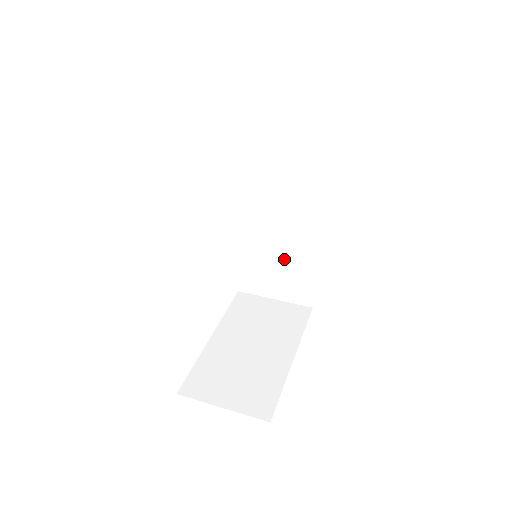
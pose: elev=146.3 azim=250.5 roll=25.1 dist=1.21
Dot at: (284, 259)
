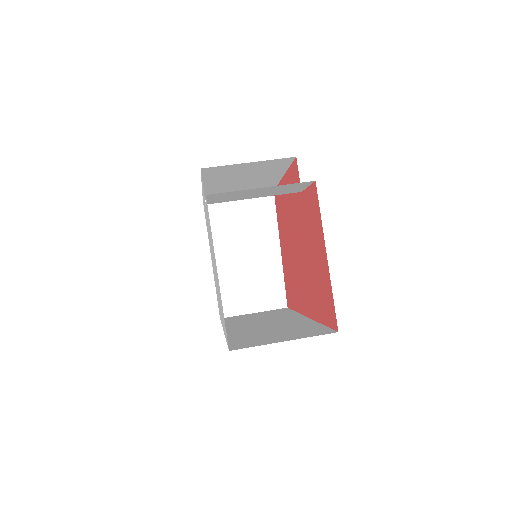
Dot at: (247, 185)
